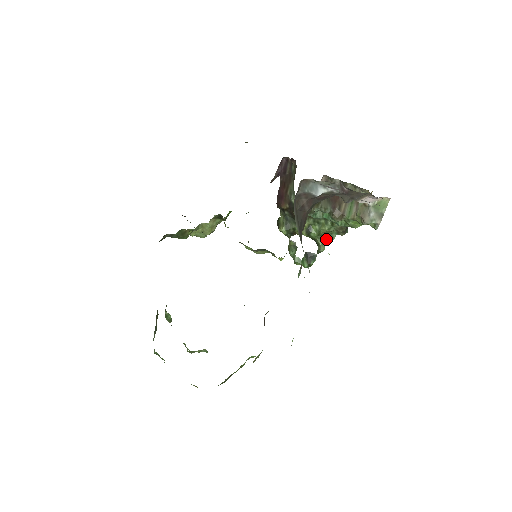
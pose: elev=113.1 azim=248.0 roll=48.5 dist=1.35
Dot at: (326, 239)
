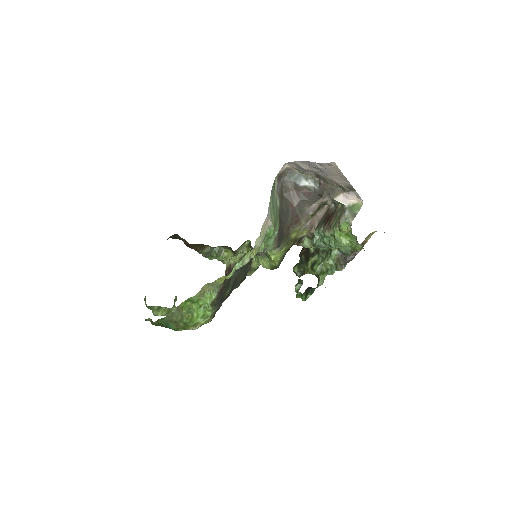
Dot at: occluded
